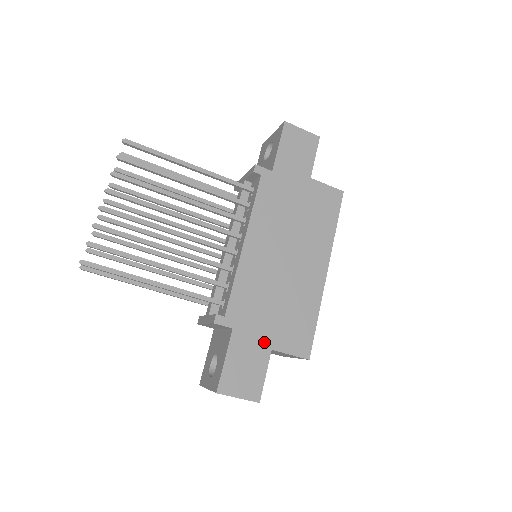
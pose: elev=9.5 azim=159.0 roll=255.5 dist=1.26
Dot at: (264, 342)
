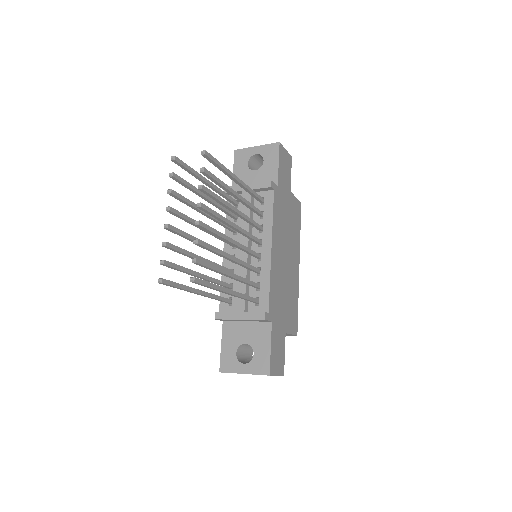
Dot at: (283, 328)
